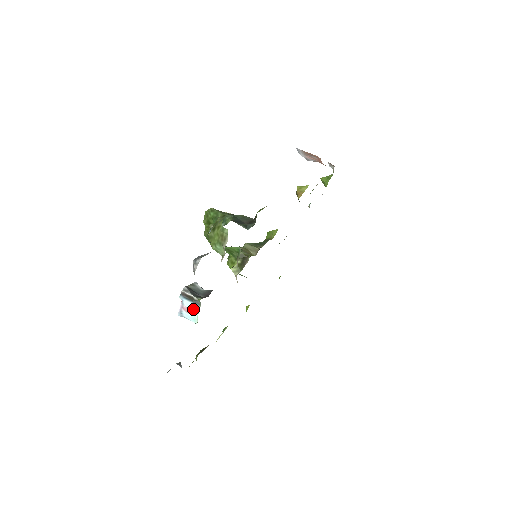
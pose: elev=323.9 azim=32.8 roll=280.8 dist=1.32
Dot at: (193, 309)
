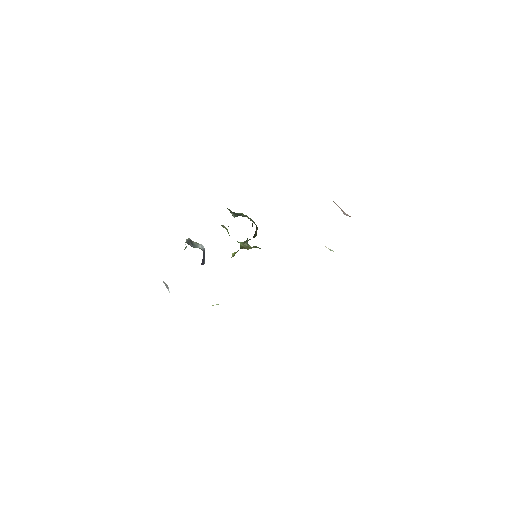
Dot at: occluded
